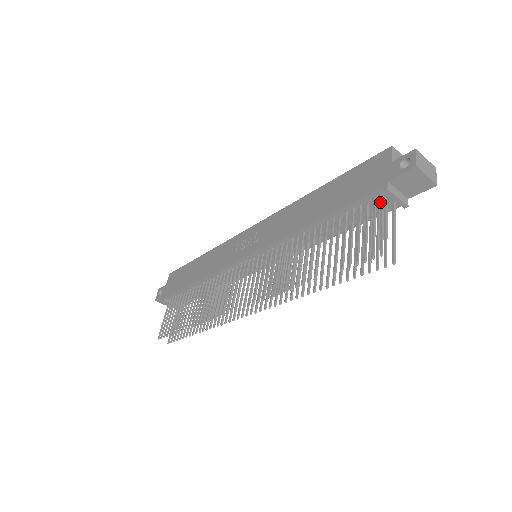
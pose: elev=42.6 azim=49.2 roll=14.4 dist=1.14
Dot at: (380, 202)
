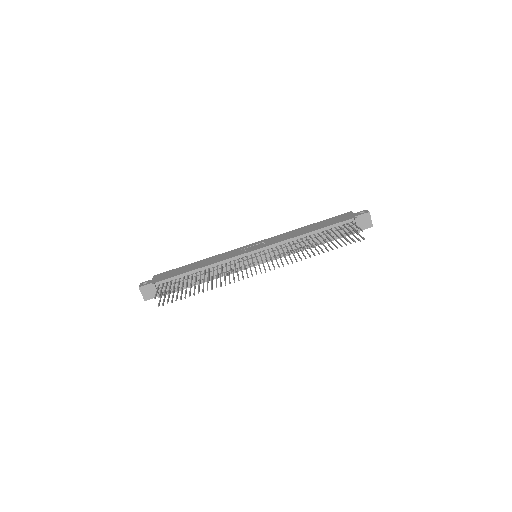
Dot at: (349, 226)
